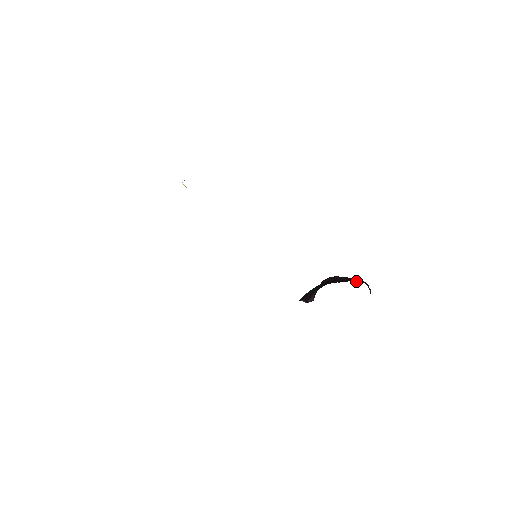
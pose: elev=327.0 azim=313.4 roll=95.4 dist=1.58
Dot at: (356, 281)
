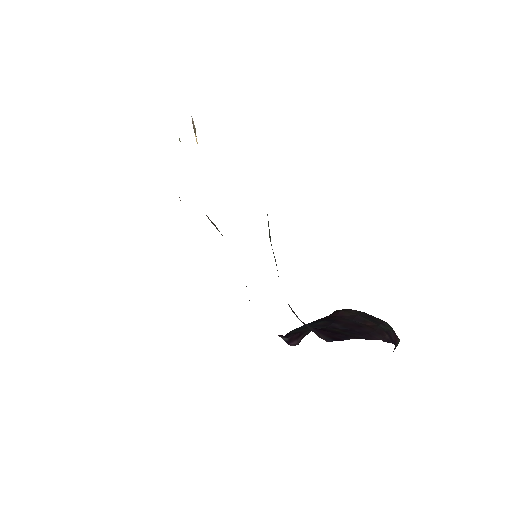
Dot at: (368, 335)
